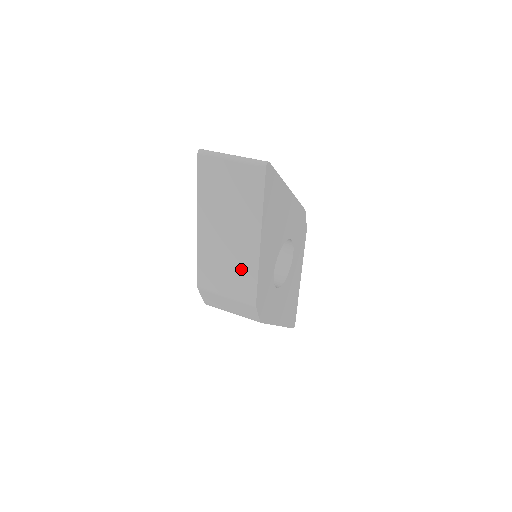
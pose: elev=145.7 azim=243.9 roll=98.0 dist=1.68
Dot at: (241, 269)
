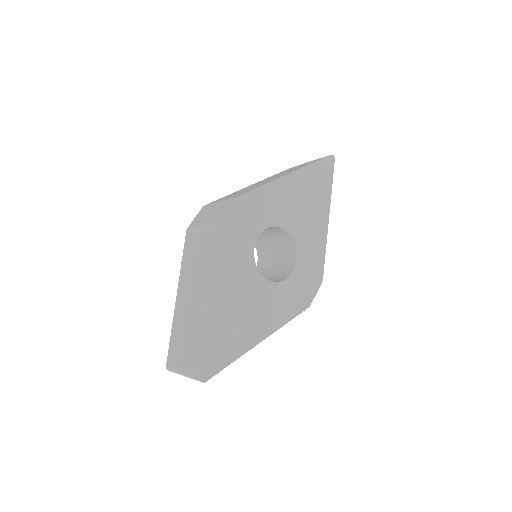
Dot at: occluded
